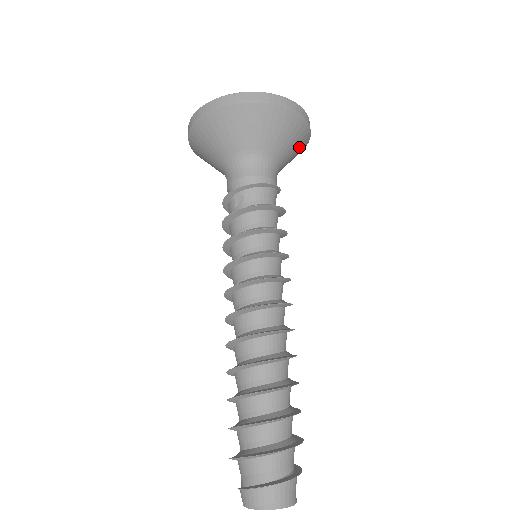
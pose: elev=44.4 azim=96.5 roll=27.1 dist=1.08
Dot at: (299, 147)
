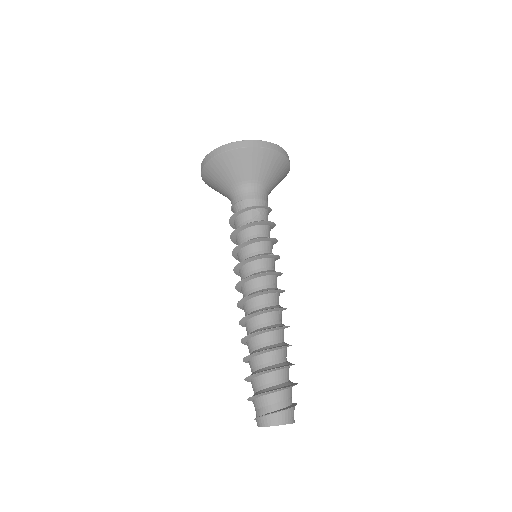
Dot at: occluded
